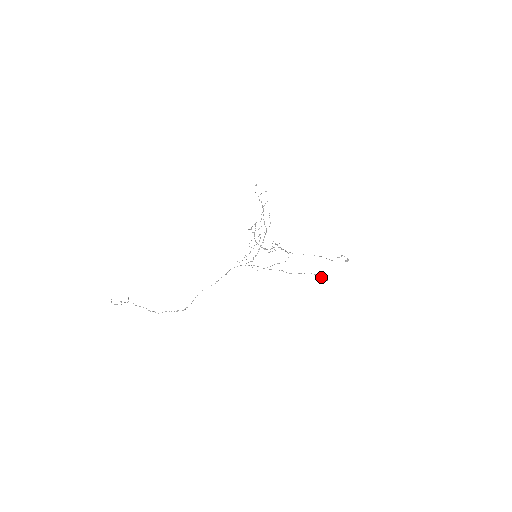
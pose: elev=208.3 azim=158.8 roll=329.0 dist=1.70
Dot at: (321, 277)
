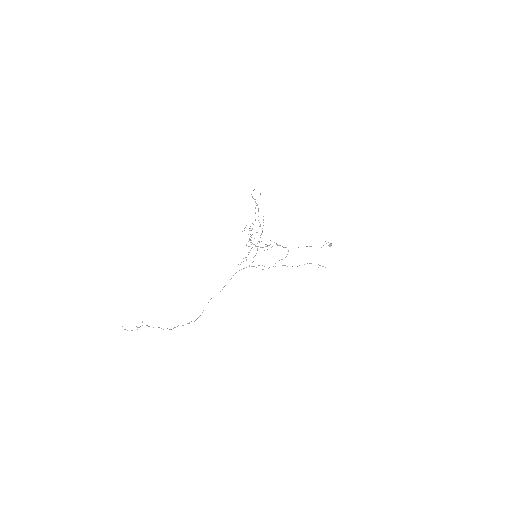
Dot at: (320, 265)
